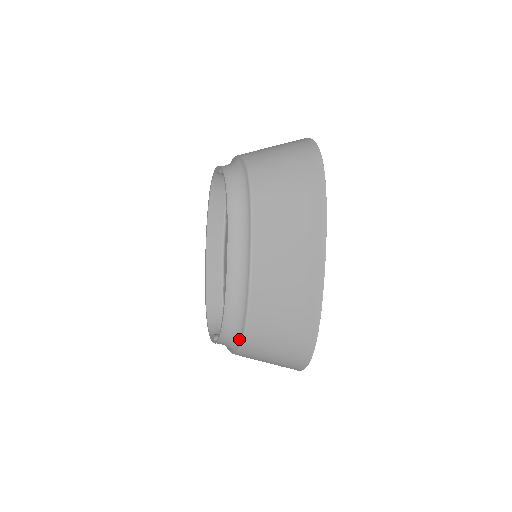
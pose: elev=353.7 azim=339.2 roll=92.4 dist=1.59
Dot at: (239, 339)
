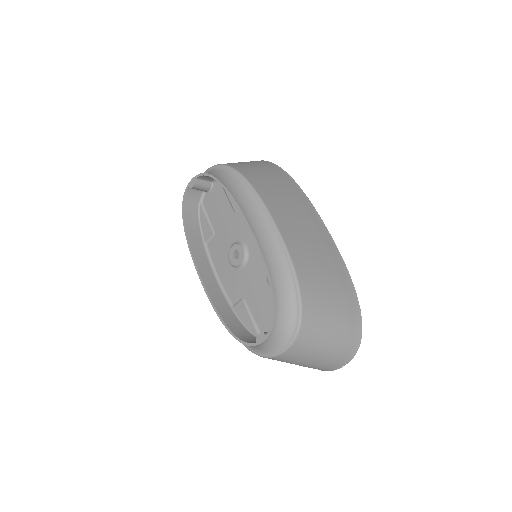
Dot at: (296, 309)
